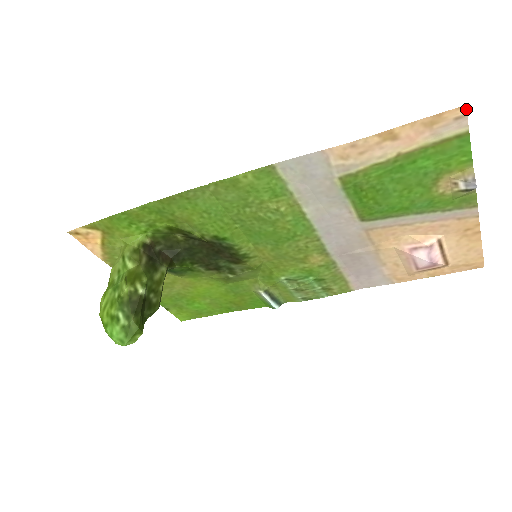
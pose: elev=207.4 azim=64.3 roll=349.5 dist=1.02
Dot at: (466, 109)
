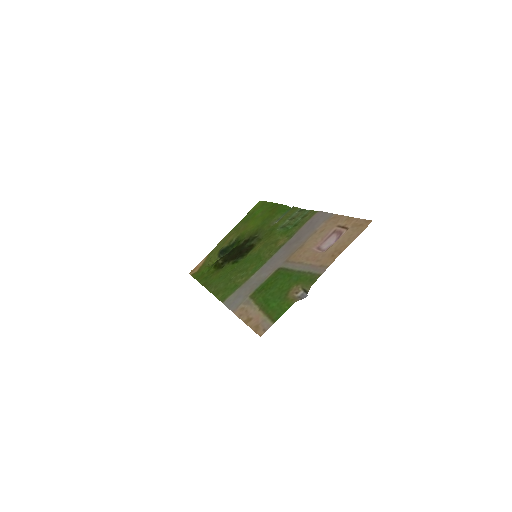
Dot at: occluded
